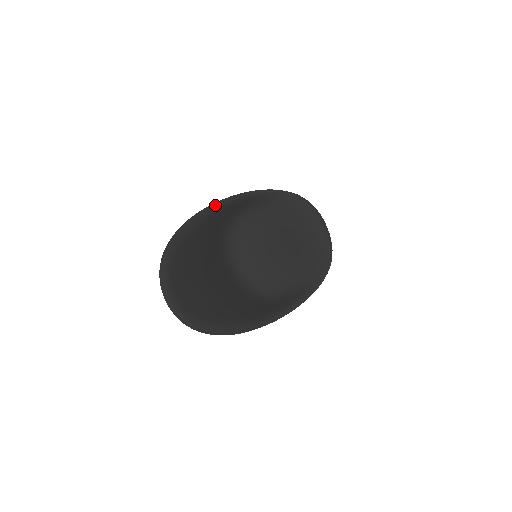
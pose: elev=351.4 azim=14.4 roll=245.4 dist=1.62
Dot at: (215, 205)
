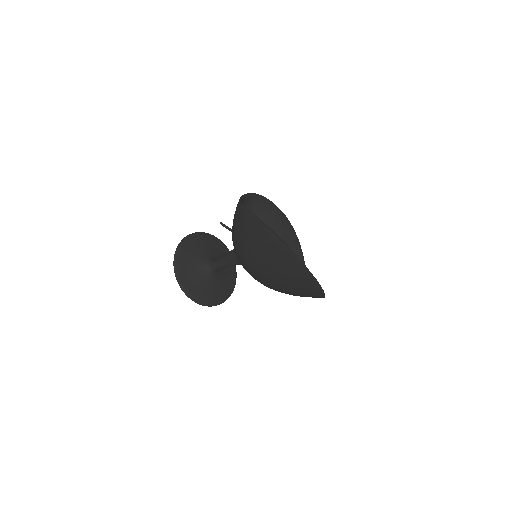
Dot at: occluded
